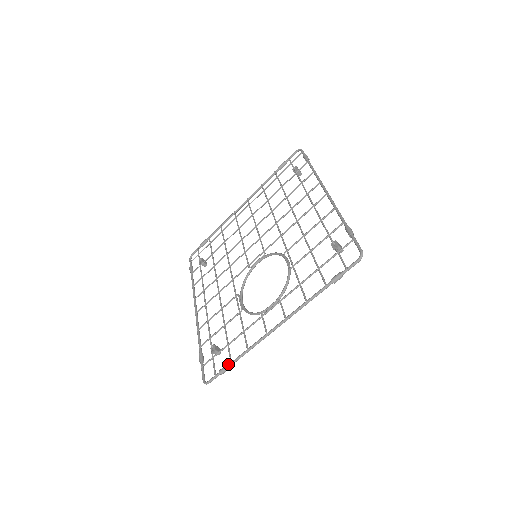
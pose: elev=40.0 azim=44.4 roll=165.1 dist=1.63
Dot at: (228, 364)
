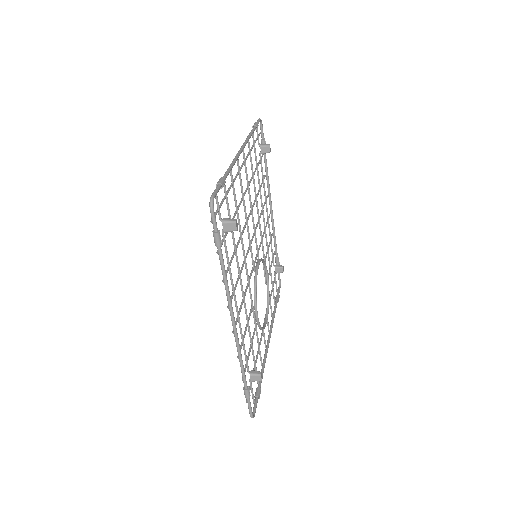
Dot at: (275, 302)
